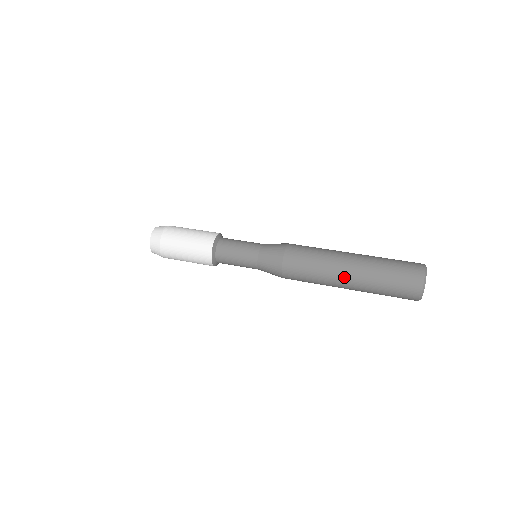
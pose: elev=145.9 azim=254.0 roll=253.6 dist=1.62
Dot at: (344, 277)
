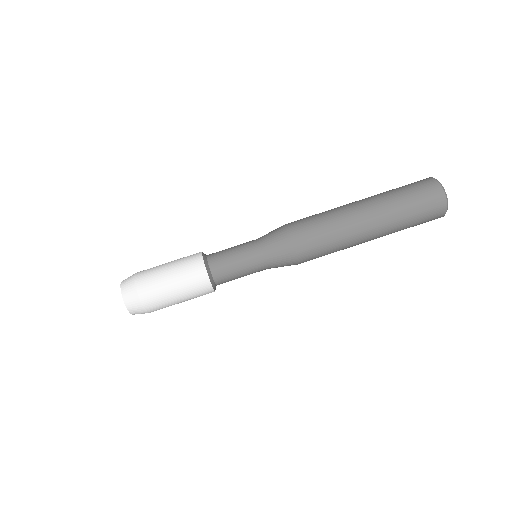
Dot at: (367, 239)
